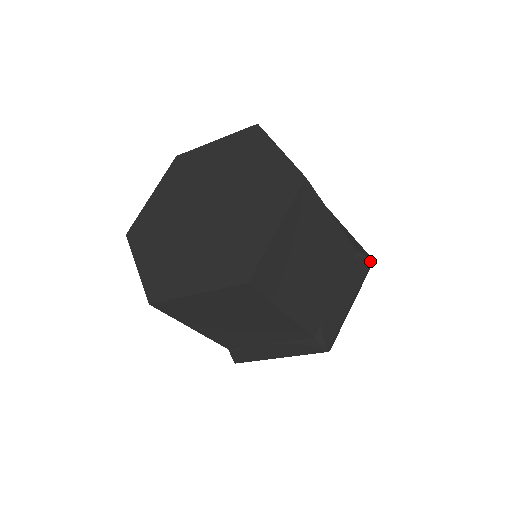
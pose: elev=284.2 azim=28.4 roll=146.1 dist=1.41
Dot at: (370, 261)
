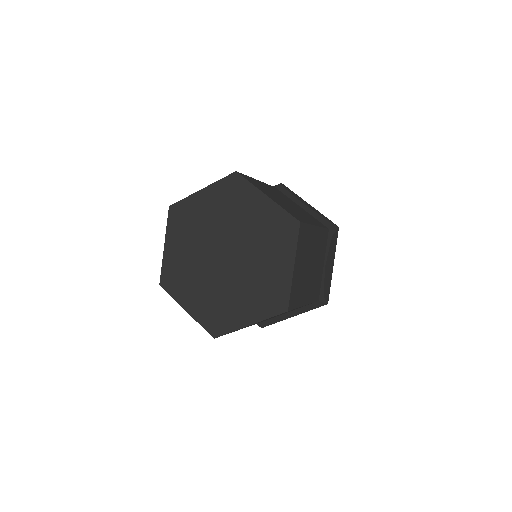
Dot at: occluded
